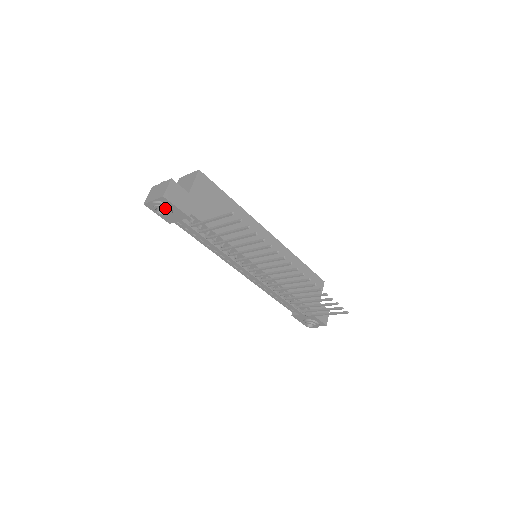
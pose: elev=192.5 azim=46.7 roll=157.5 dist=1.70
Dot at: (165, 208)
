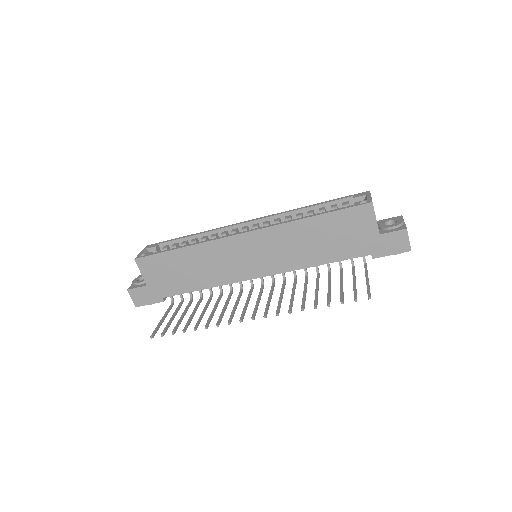
Dot at: occluded
